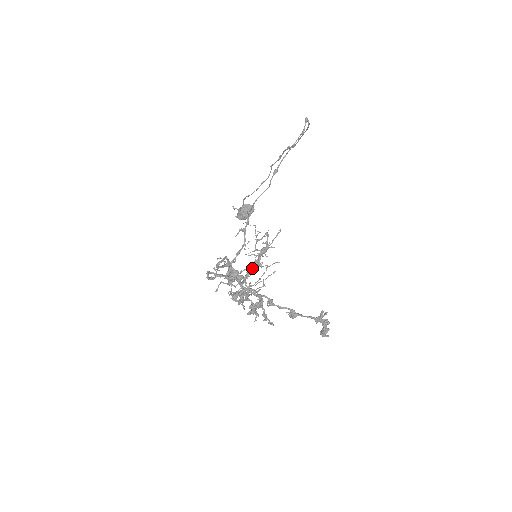
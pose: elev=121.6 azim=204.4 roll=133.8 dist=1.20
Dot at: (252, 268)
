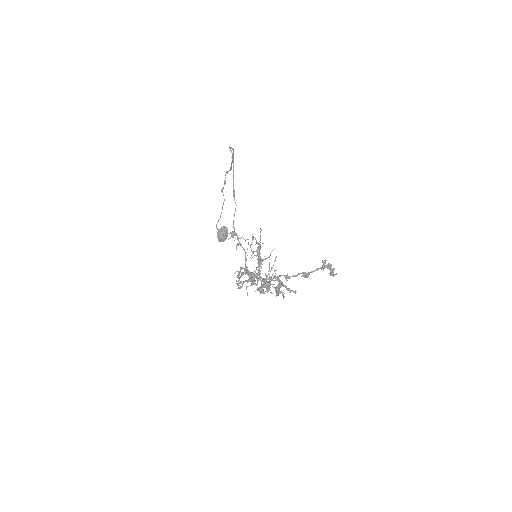
Dot at: (259, 265)
